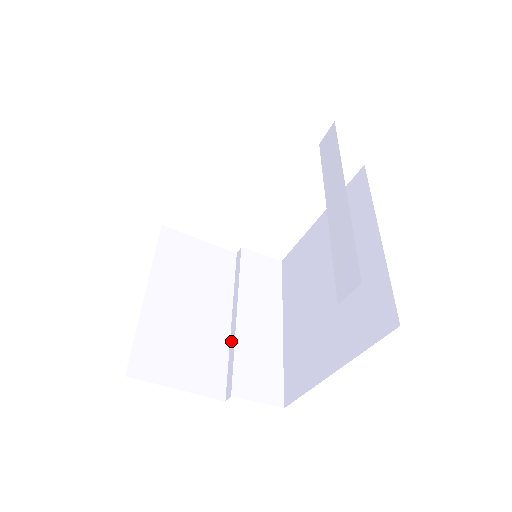
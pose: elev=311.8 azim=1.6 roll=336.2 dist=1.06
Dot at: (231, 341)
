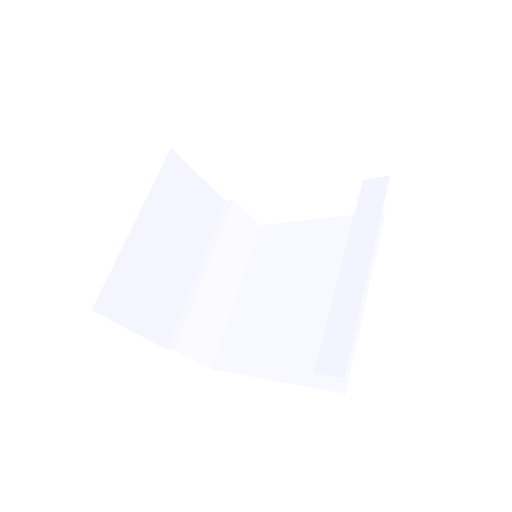
Dot at: (190, 294)
